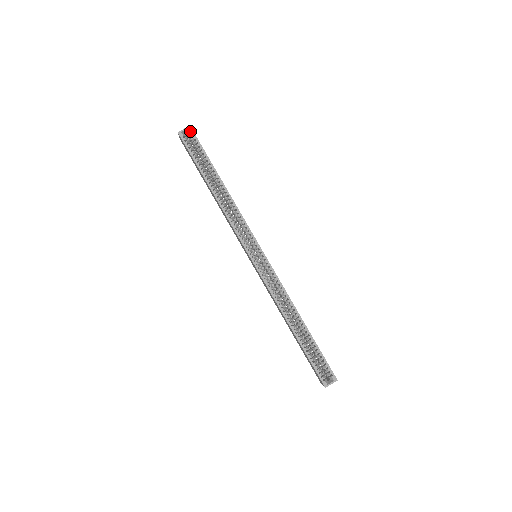
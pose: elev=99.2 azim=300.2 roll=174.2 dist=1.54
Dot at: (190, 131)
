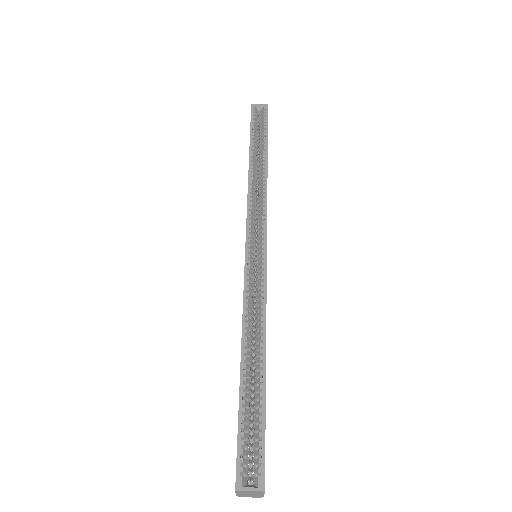
Dot at: (265, 108)
